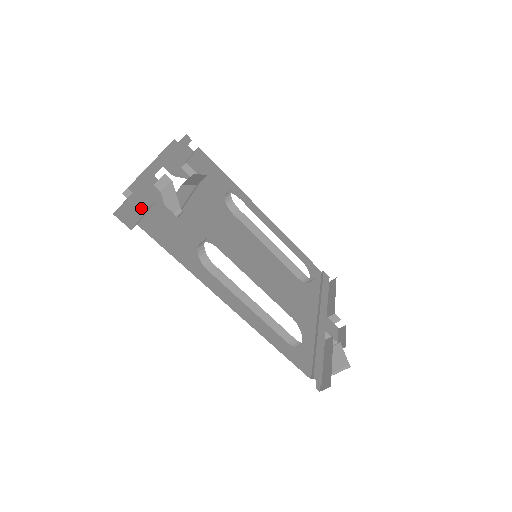
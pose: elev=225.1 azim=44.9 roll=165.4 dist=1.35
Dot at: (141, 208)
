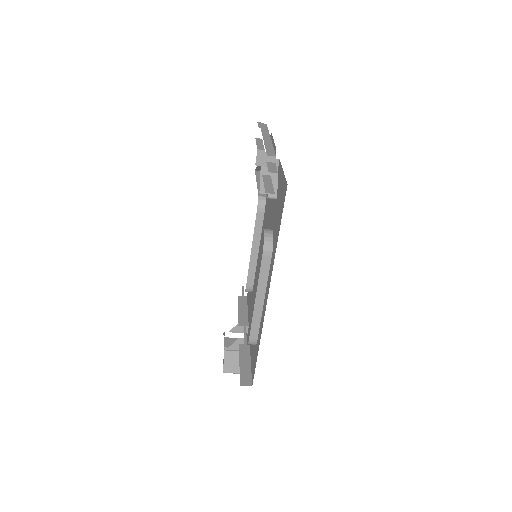
Dot at: occluded
